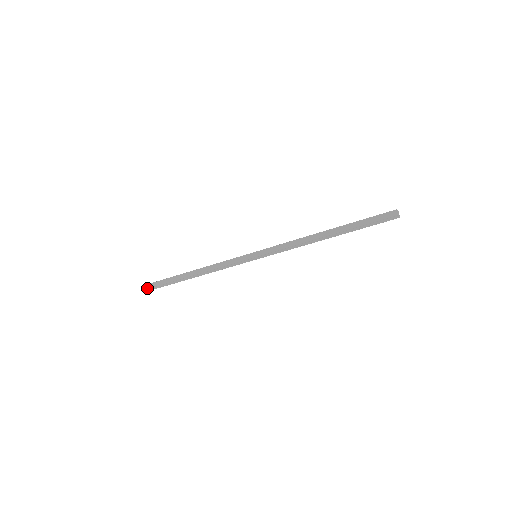
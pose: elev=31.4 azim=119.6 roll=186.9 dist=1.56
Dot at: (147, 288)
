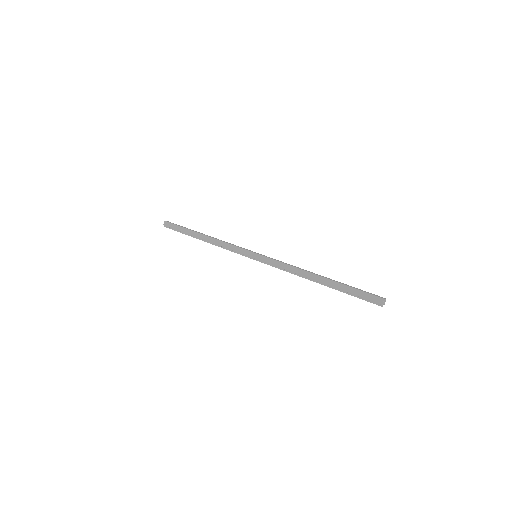
Dot at: (165, 225)
